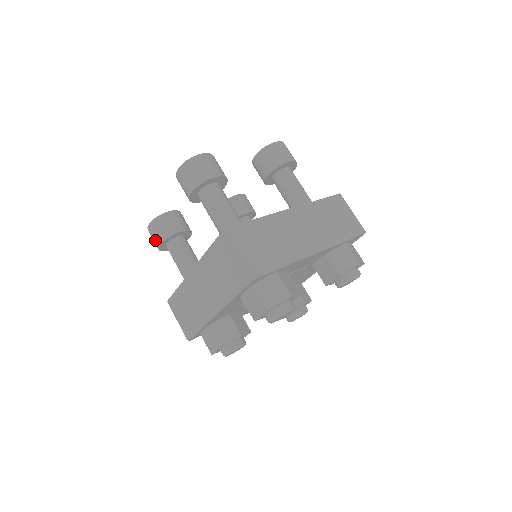
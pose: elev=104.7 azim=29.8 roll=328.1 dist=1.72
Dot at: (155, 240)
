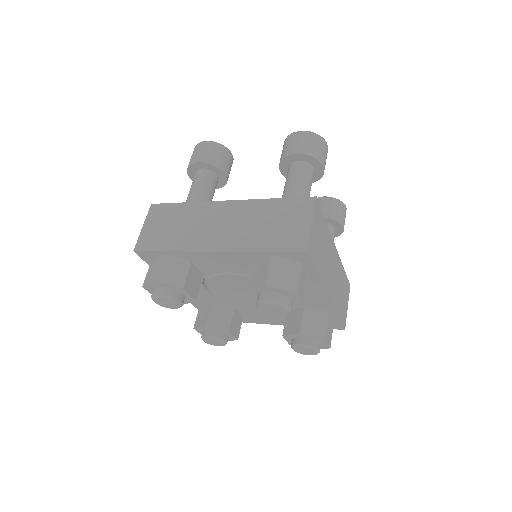
Dot at: occluded
